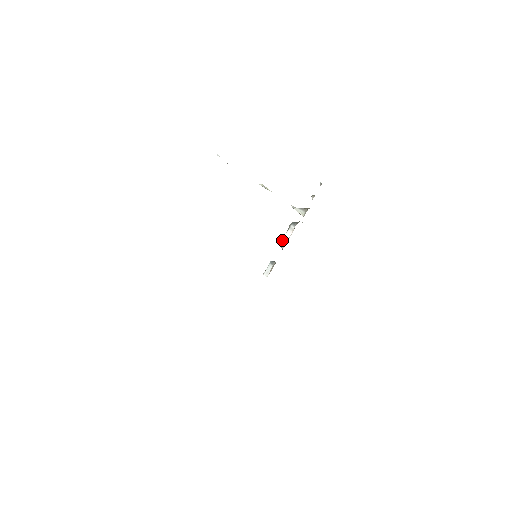
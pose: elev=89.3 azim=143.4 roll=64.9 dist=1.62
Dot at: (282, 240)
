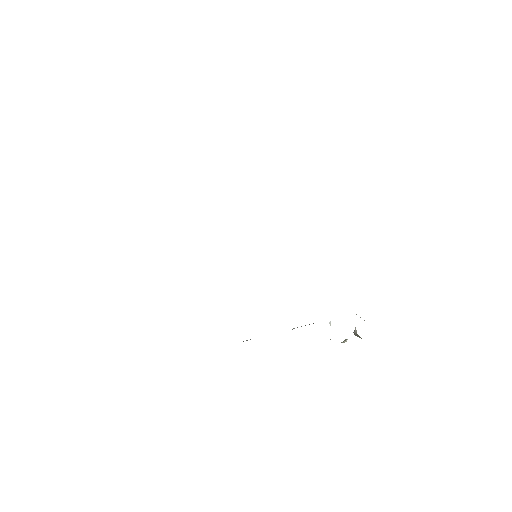
Dot at: occluded
